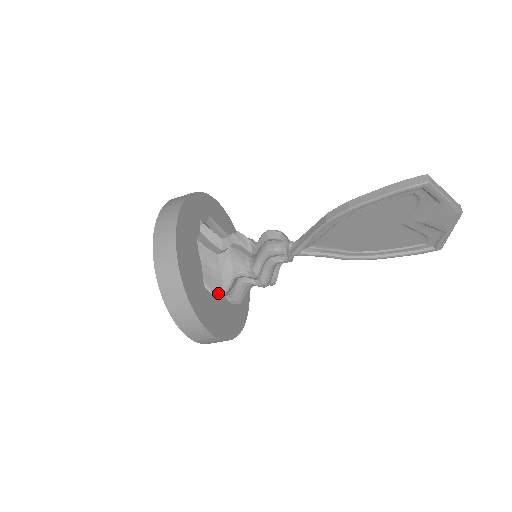
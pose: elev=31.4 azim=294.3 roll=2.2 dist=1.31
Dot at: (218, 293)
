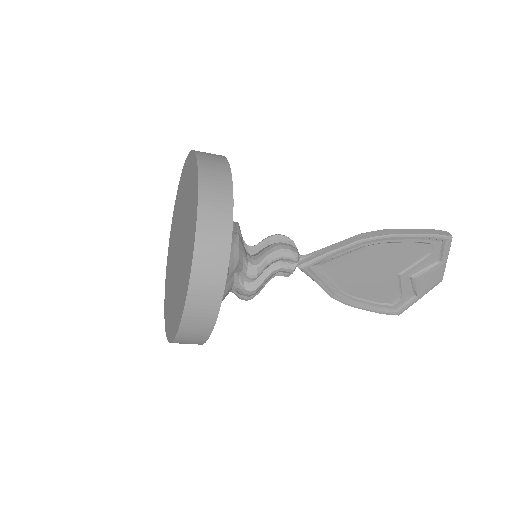
Dot at: occluded
